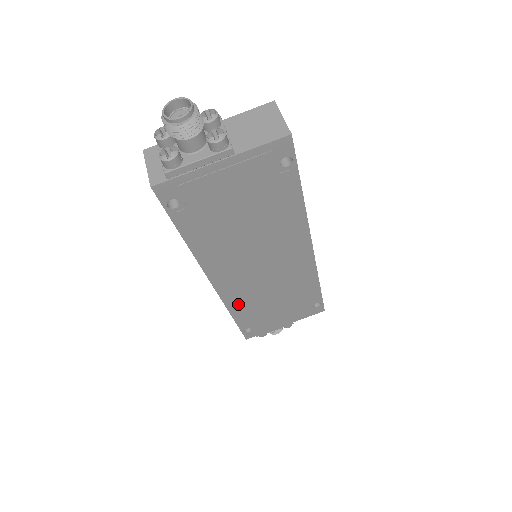
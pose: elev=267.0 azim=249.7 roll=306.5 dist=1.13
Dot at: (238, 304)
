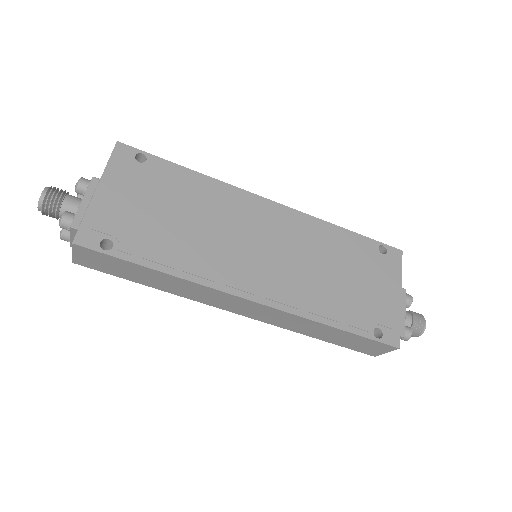
Dot at: (310, 305)
